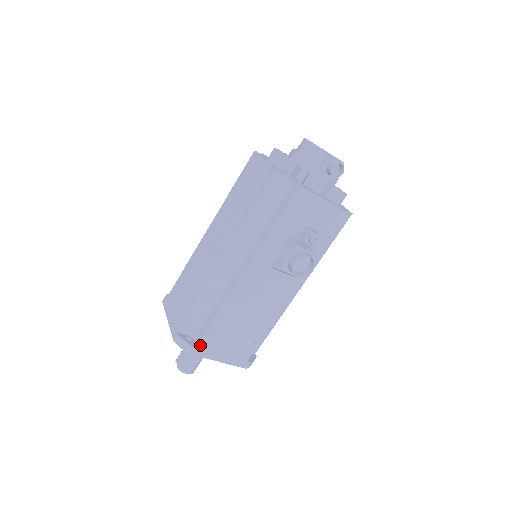
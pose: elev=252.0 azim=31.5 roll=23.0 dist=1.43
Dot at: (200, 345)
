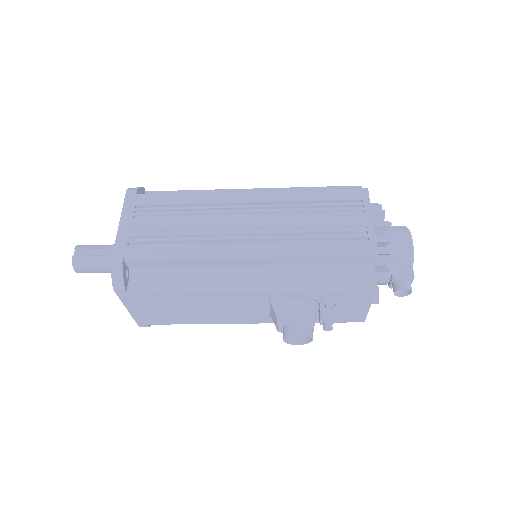
Dot at: (133, 292)
